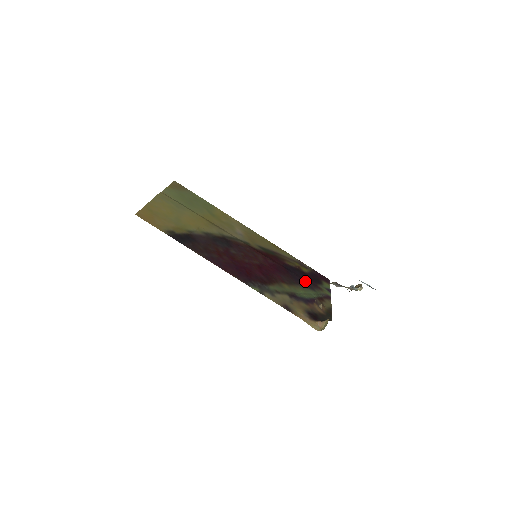
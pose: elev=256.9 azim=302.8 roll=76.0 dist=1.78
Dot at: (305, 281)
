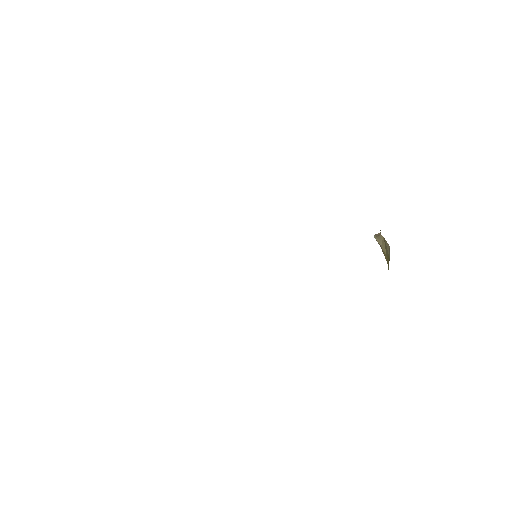
Dot at: occluded
